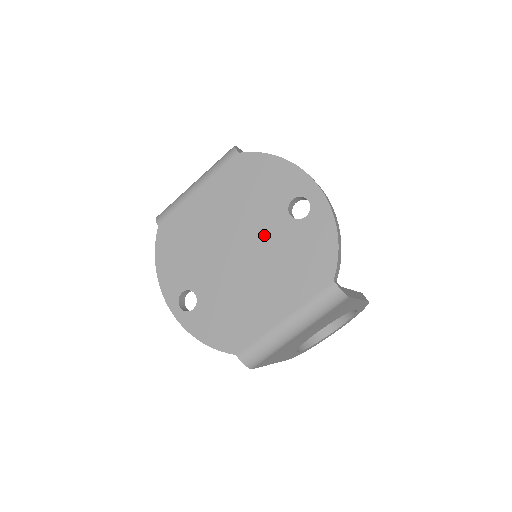
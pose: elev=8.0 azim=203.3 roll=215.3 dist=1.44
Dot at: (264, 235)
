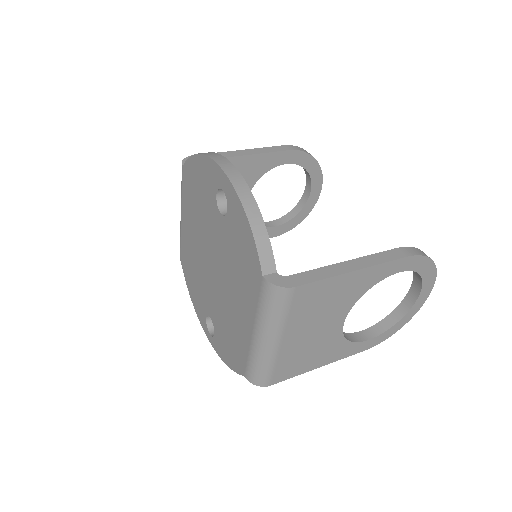
Dot at: (217, 243)
